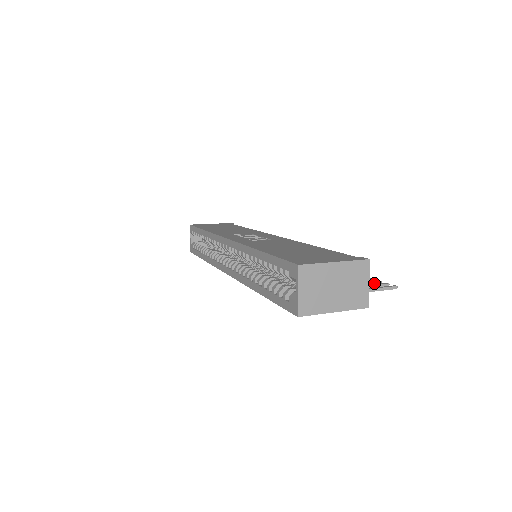
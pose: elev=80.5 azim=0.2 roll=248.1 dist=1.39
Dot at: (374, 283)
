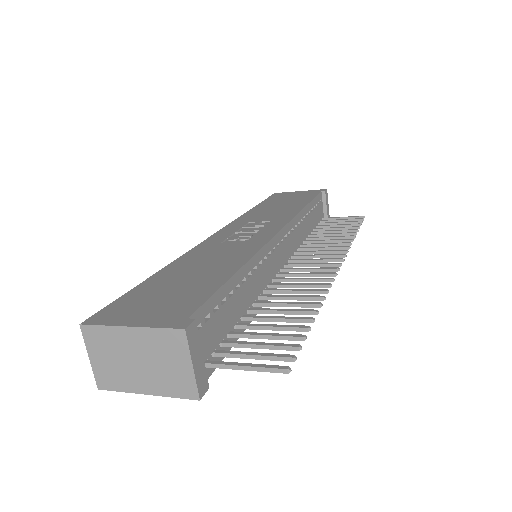
Dot at: (285, 348)
